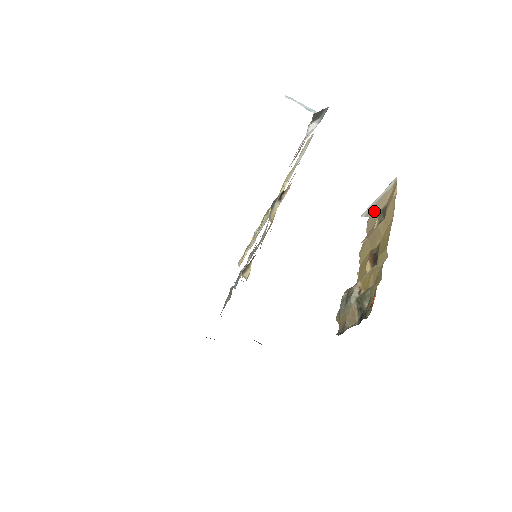
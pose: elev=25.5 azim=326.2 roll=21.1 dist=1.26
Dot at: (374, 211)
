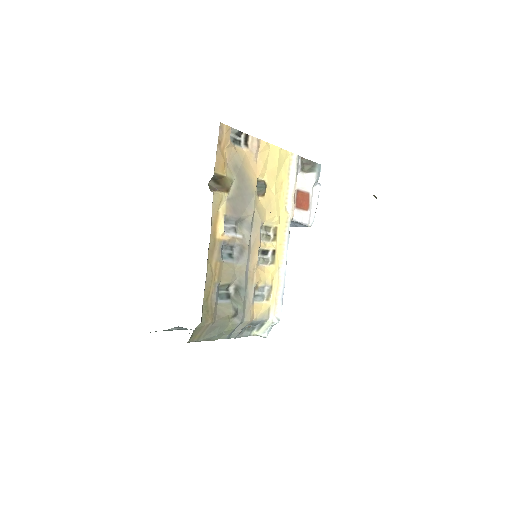
Dot at: occluded
